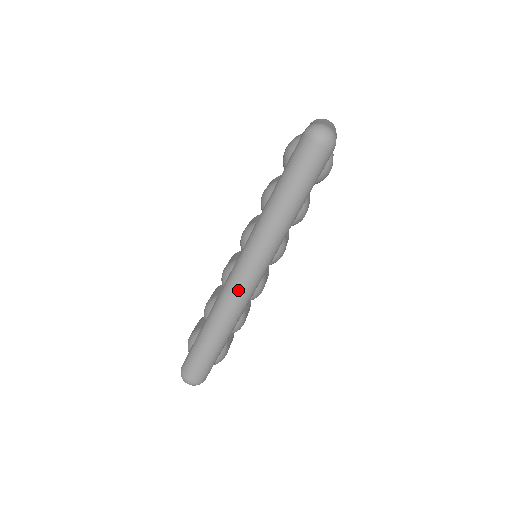
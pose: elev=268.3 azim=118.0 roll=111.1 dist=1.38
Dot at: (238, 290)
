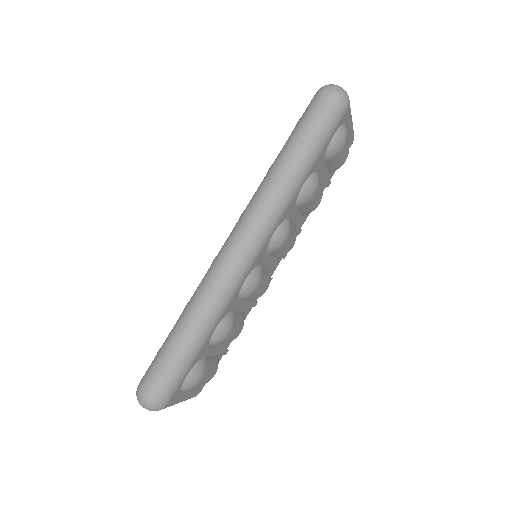
Dot at: (225, 263)
